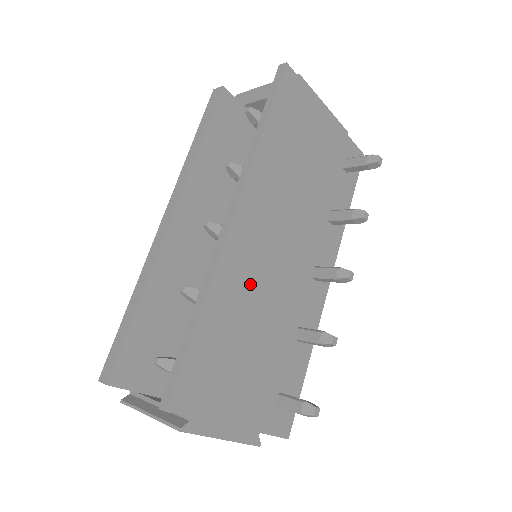
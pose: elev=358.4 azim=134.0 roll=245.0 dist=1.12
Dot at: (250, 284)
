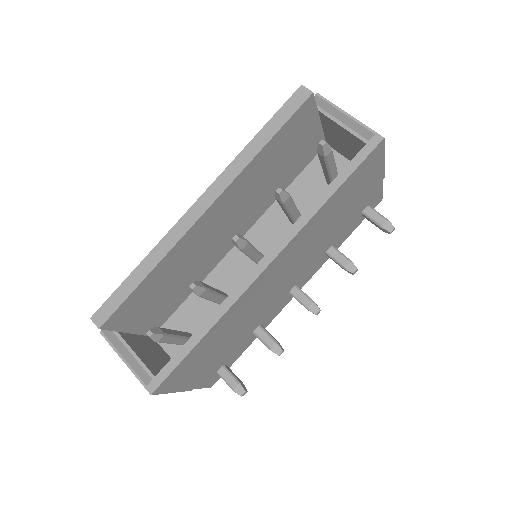
Dot at: (248, 308)
